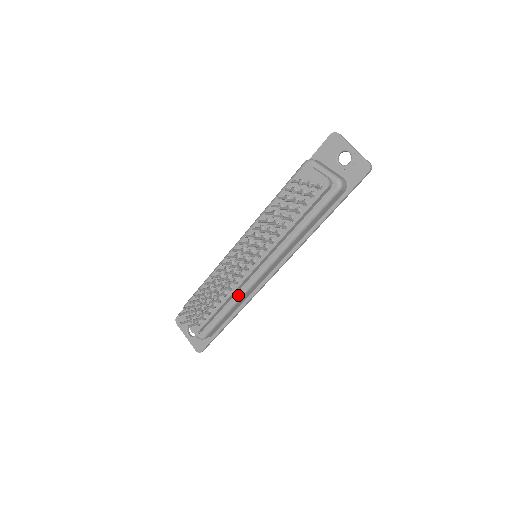
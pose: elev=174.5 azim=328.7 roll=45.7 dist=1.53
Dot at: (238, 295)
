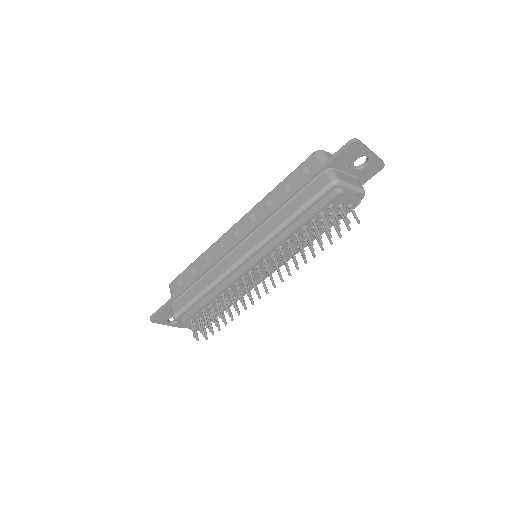
Dot at: occluded
